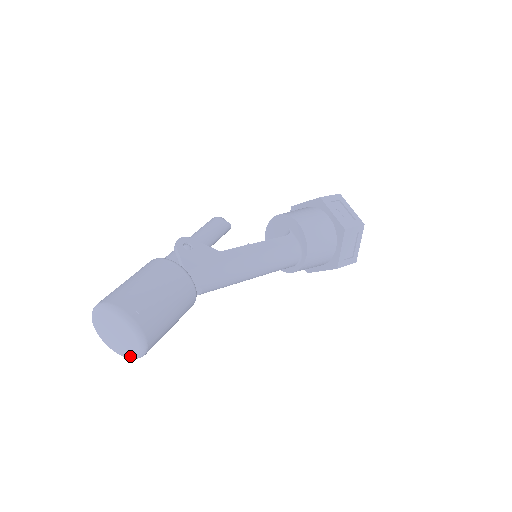
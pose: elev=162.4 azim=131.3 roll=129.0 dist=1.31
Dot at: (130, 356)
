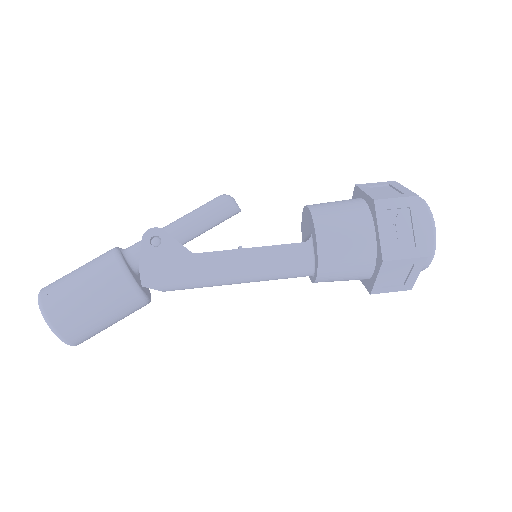
Dot at: occluded
